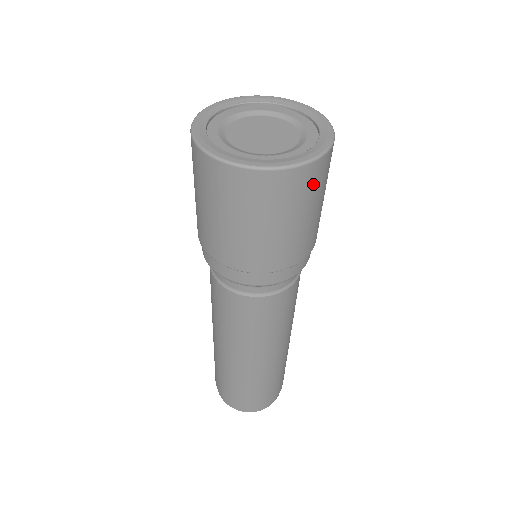
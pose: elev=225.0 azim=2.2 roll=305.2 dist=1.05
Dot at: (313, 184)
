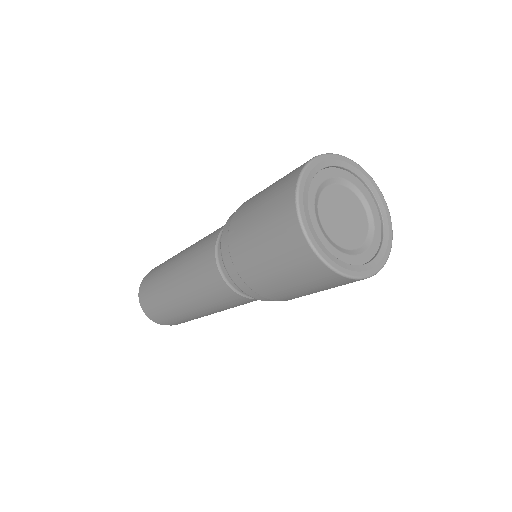
Dot at: occluded
